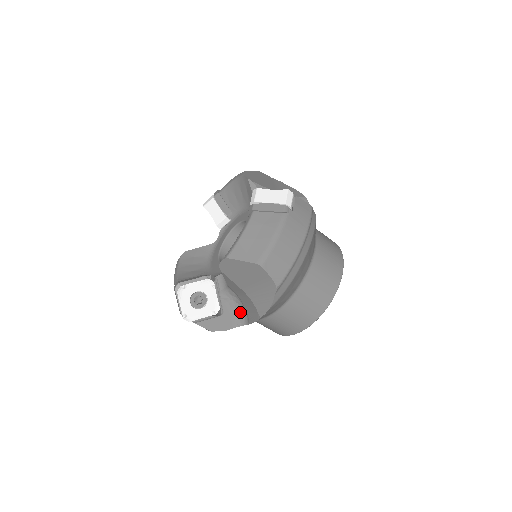
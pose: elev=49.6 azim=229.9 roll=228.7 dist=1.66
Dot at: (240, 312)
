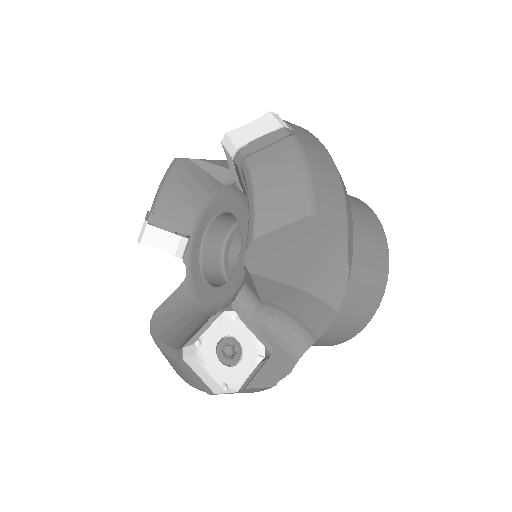
Dot at: (292, 333)
